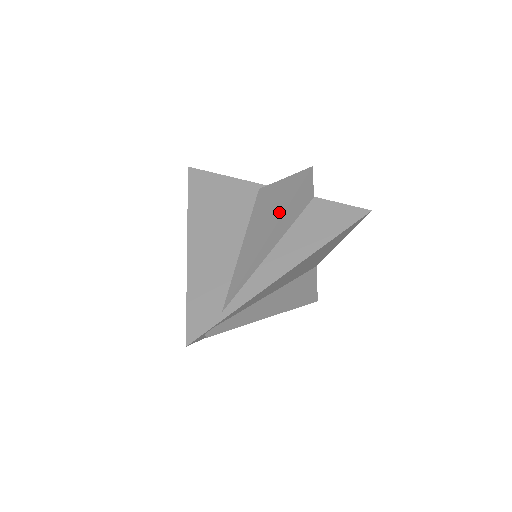
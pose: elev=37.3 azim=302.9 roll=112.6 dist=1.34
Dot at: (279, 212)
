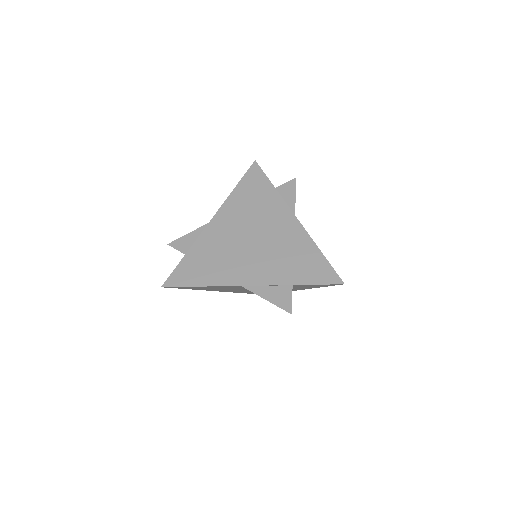
Dot at: occluded
